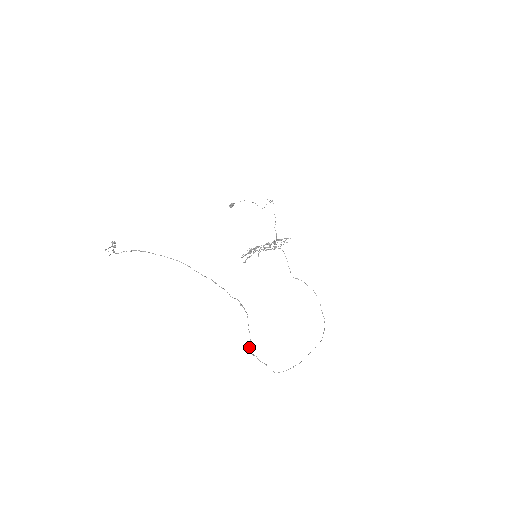
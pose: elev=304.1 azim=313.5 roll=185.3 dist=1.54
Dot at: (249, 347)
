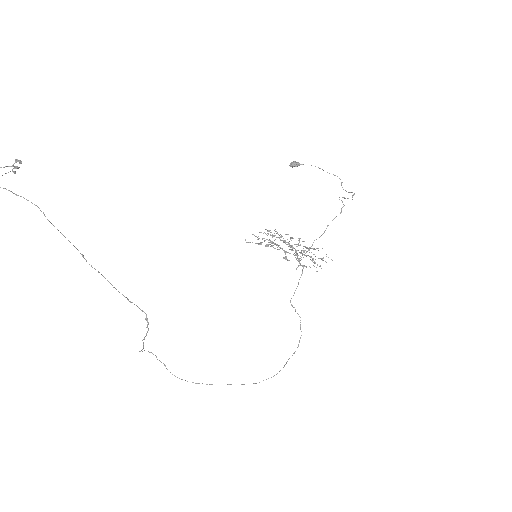
Dot at: (139, 351)
